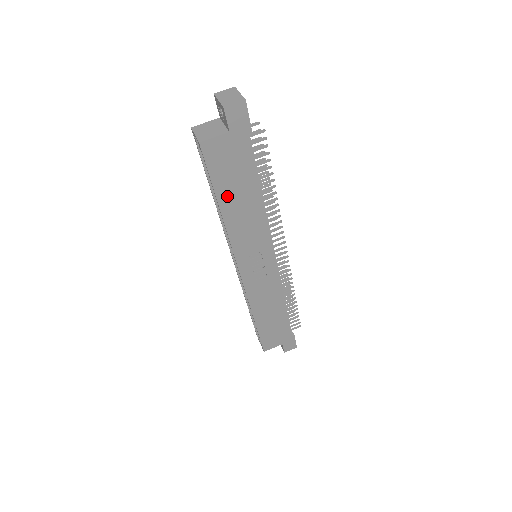
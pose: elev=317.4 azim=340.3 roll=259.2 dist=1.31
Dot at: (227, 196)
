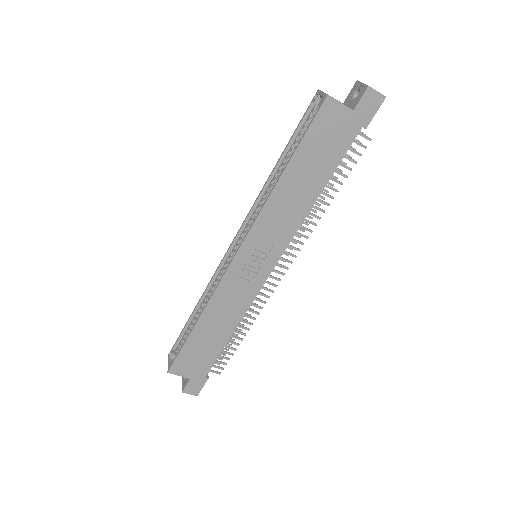
Dot at: (299, 166)
